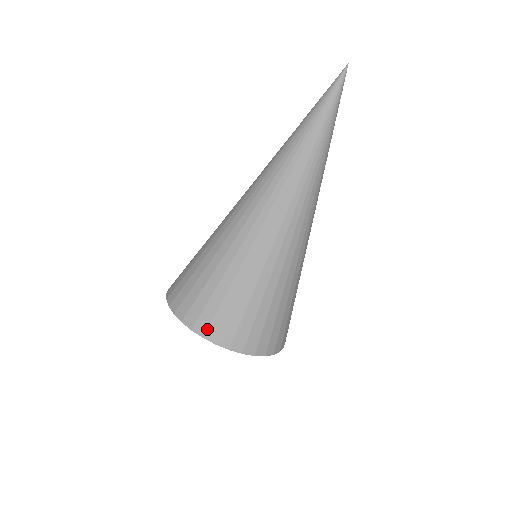
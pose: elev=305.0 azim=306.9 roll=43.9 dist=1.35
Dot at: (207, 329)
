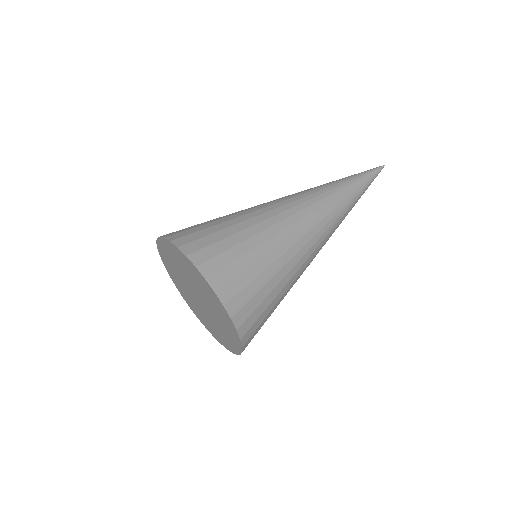
Dot at: (186, 243)
